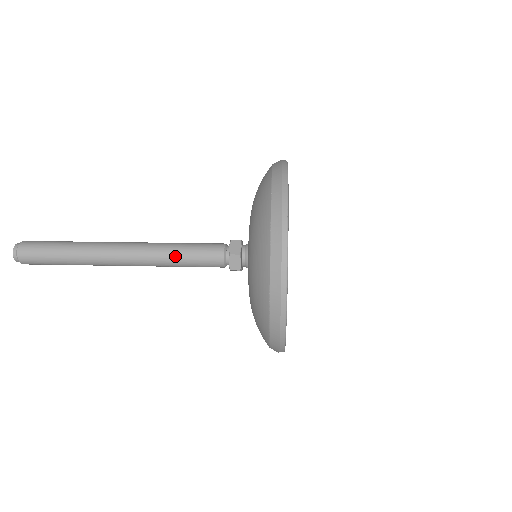
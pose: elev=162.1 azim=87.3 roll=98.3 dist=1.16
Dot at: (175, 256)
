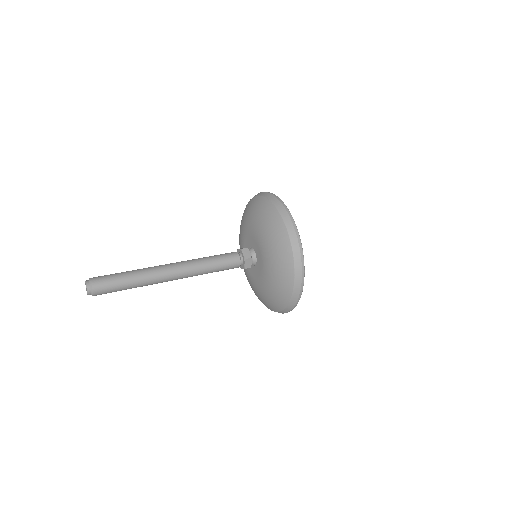
Dot at: (207, 259)
